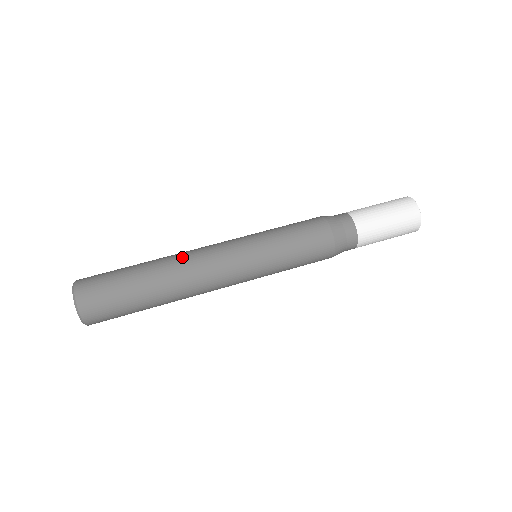
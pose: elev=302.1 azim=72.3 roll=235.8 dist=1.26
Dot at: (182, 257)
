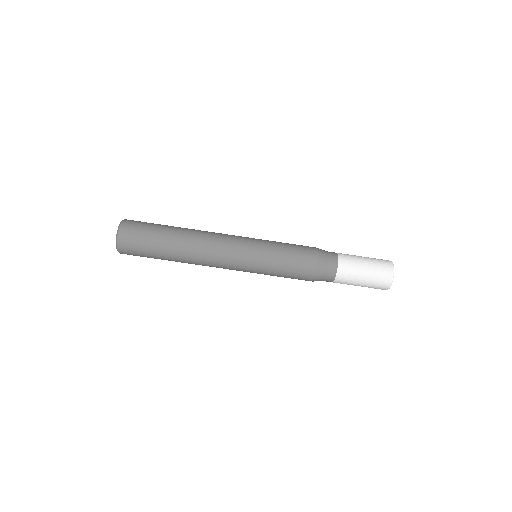
Dot at: (198, 260)
